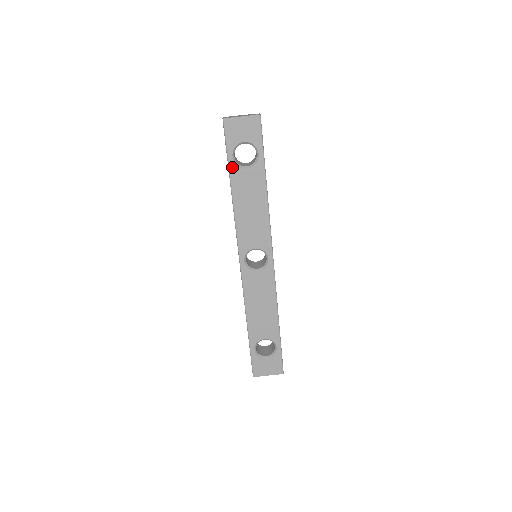
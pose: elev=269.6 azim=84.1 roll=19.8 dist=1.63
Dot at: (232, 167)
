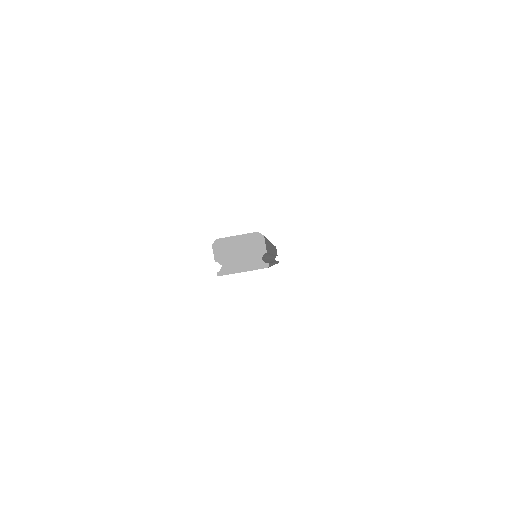
Dot at: occluded
